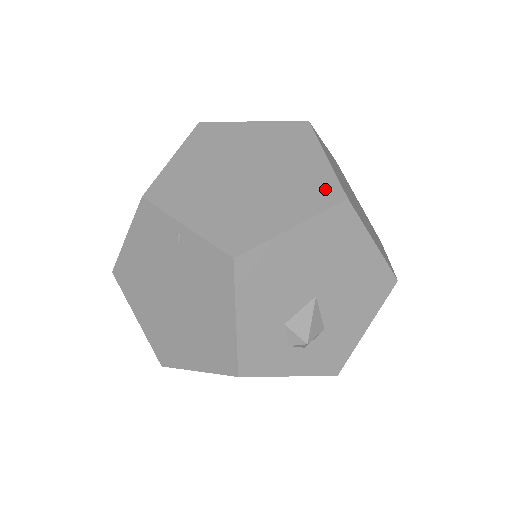
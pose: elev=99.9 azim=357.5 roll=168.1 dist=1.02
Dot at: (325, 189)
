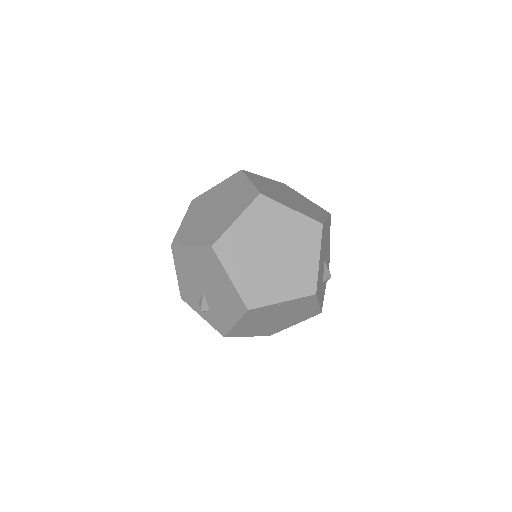
Dot at: (310, 228)
